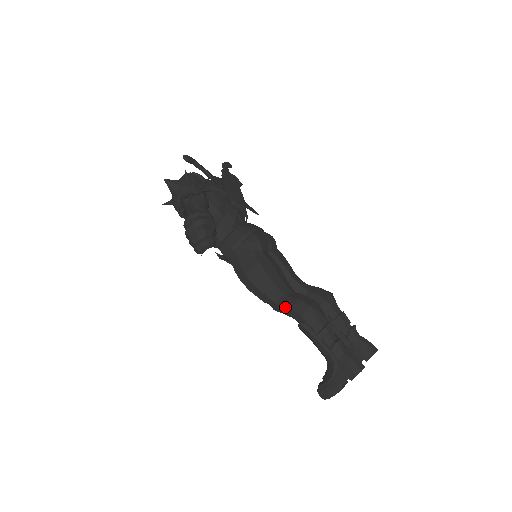
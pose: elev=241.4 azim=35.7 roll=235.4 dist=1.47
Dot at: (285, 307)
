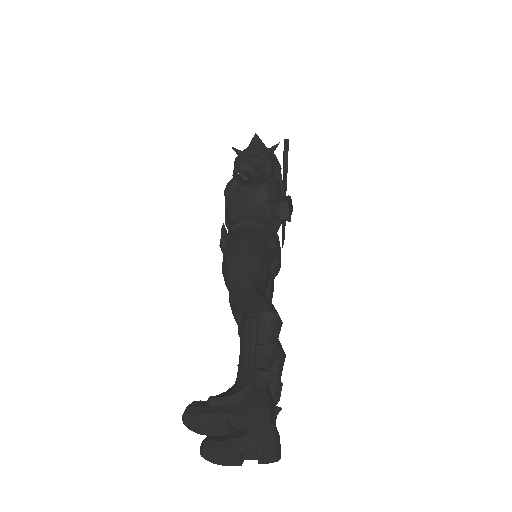
Dot at: (250, 295)
